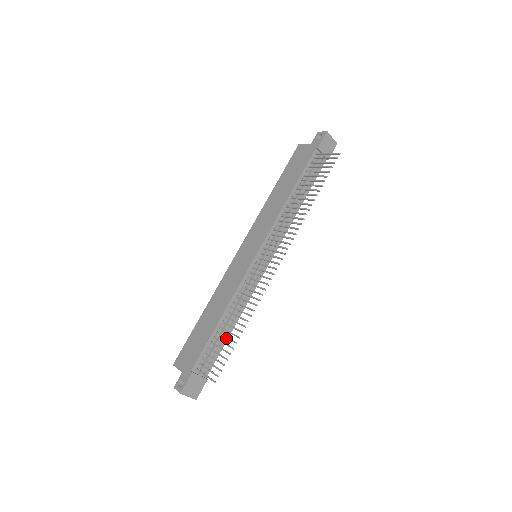
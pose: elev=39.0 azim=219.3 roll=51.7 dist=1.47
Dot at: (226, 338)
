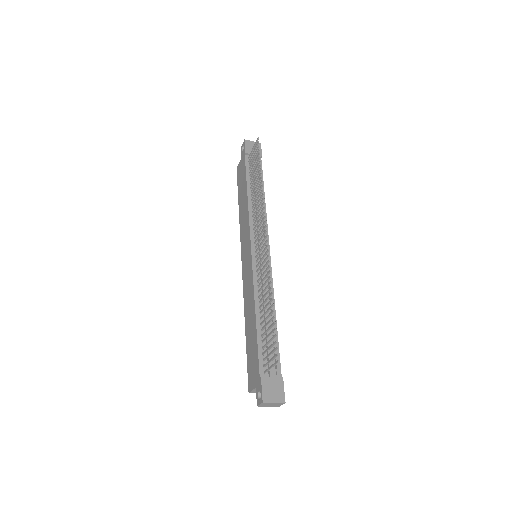
Dot at: (275, 332)
